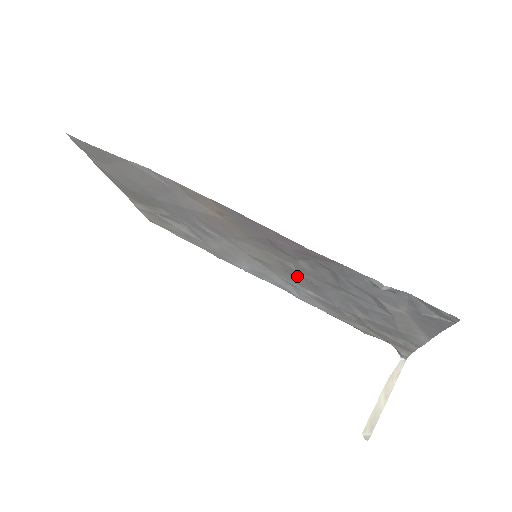
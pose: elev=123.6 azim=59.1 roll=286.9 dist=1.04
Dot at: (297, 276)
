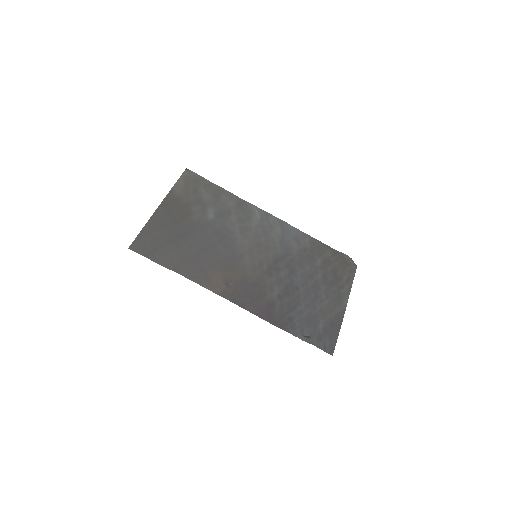
Dot at: (281, 264)
